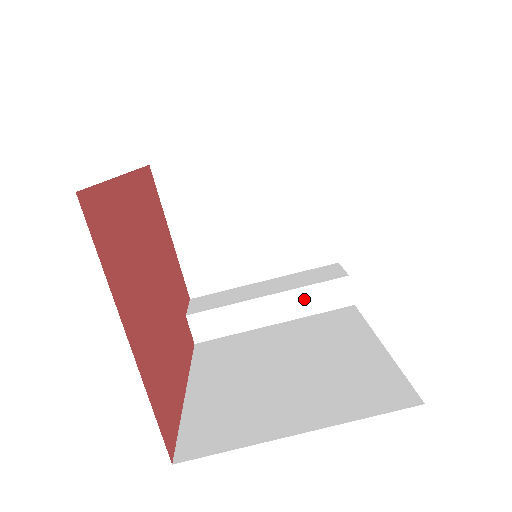
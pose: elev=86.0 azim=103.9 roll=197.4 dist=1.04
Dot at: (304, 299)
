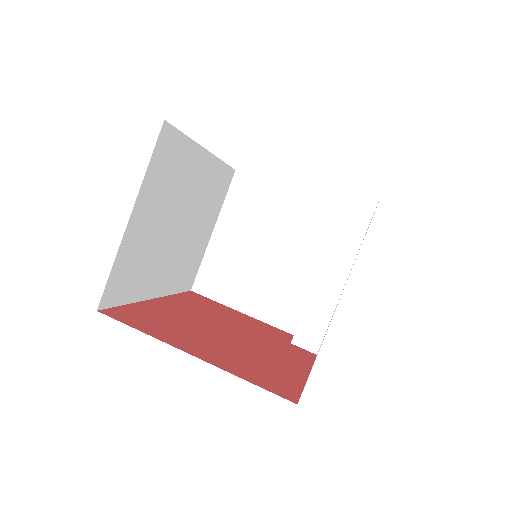
Dot at: (340, 251)
